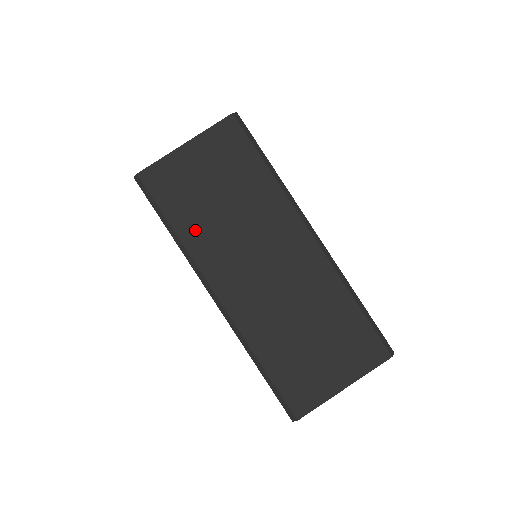
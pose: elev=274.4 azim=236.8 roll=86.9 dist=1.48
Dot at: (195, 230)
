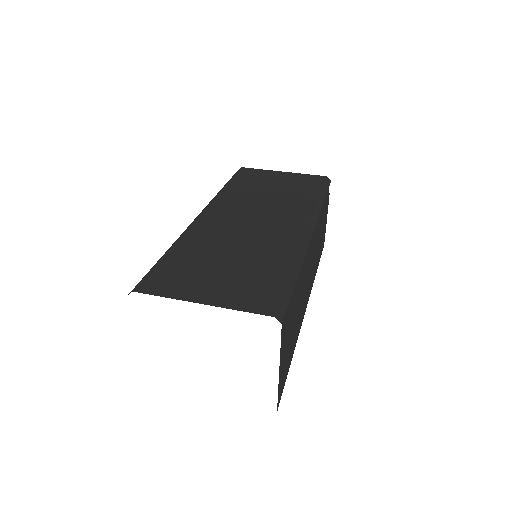
Dot at: (237, 191)
